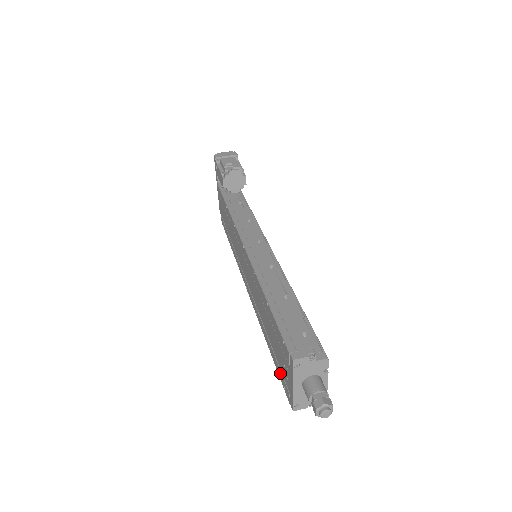
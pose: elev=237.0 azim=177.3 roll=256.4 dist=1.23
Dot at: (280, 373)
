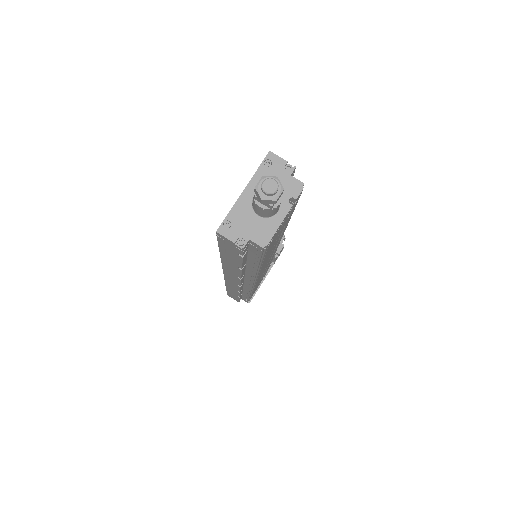
Dot at: occluded
